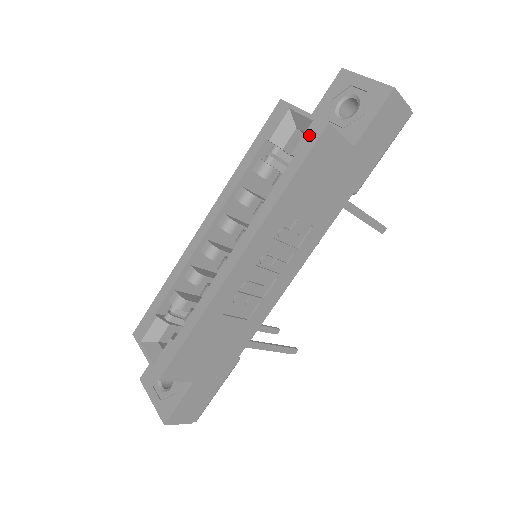
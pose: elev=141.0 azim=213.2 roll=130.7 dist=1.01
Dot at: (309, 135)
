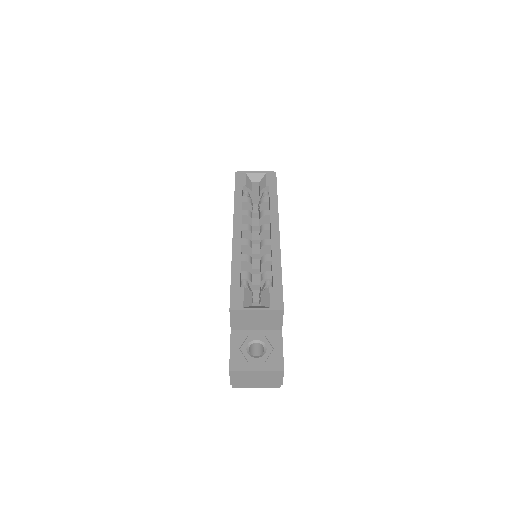
Dot at: (270, 178)
